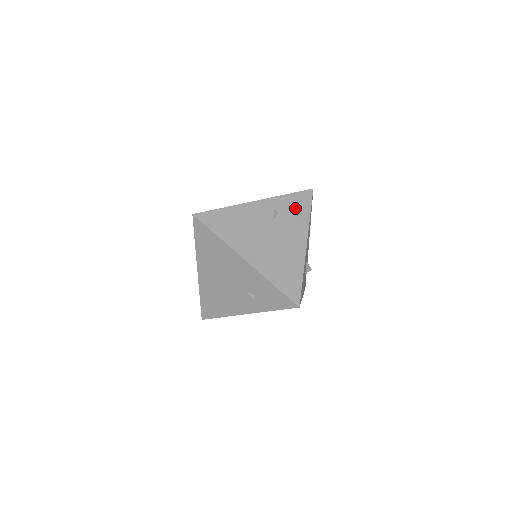
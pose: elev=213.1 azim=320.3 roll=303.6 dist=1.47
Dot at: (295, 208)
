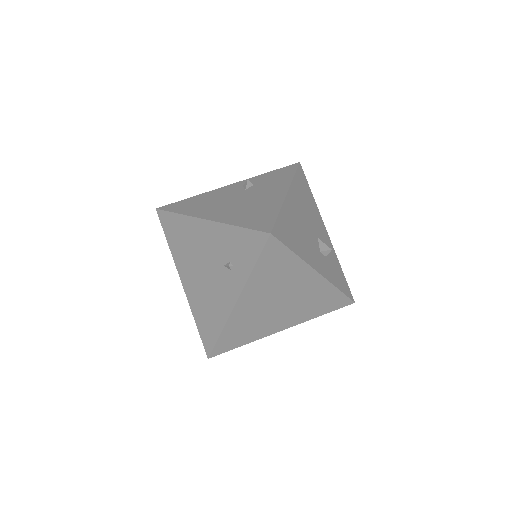
Dot at: (275, 177)
